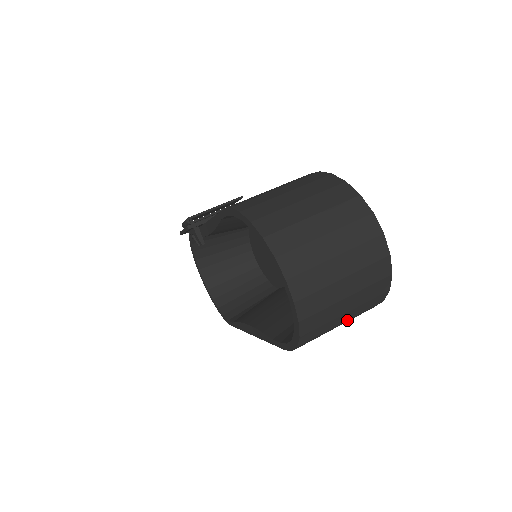
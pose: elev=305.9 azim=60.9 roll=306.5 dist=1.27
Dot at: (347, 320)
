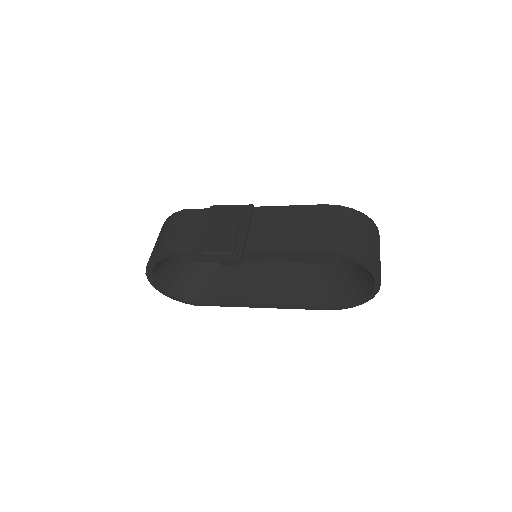
Dot at: occluded
